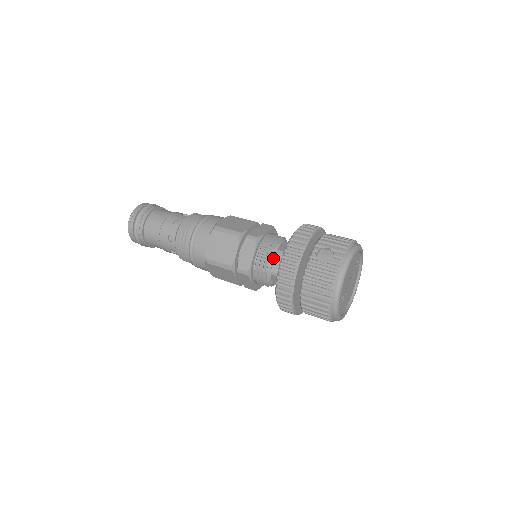
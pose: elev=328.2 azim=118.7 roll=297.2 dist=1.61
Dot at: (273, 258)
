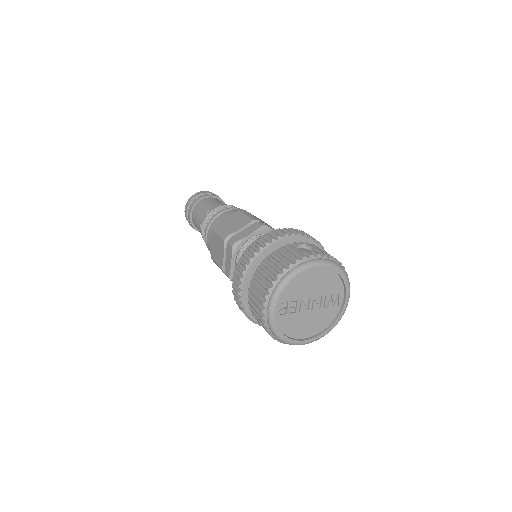
Dot at: occluded
